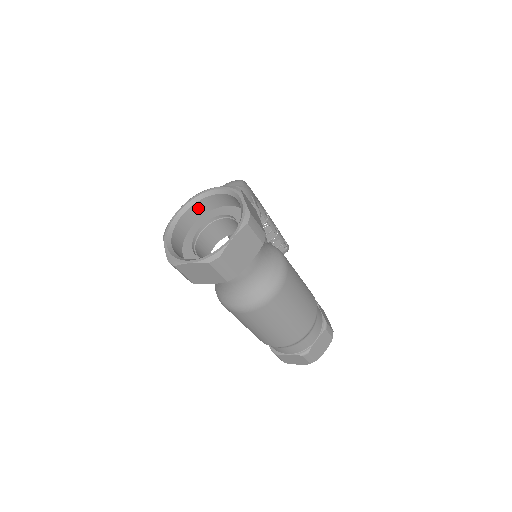
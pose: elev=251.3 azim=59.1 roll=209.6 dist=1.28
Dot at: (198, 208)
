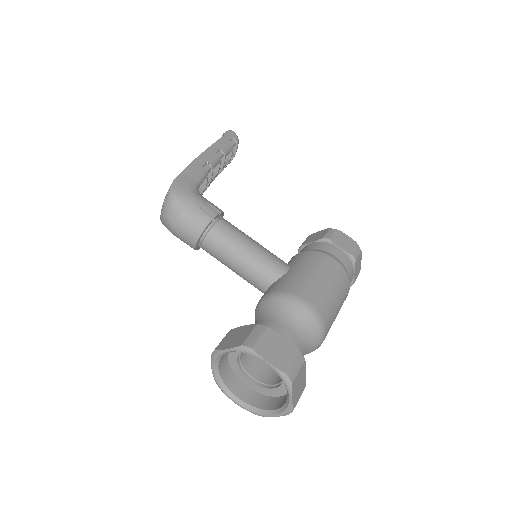
Dot at: (223, 356)
